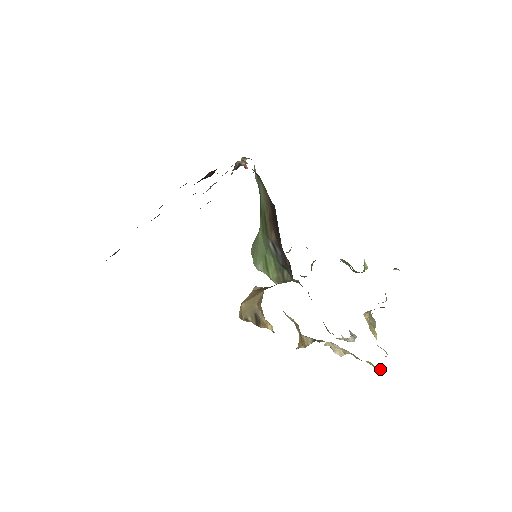
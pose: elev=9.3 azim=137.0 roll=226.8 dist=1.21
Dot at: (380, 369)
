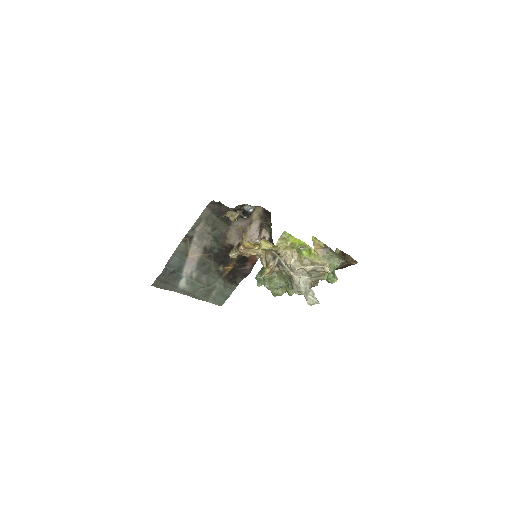
Dot at: (315, 252)
